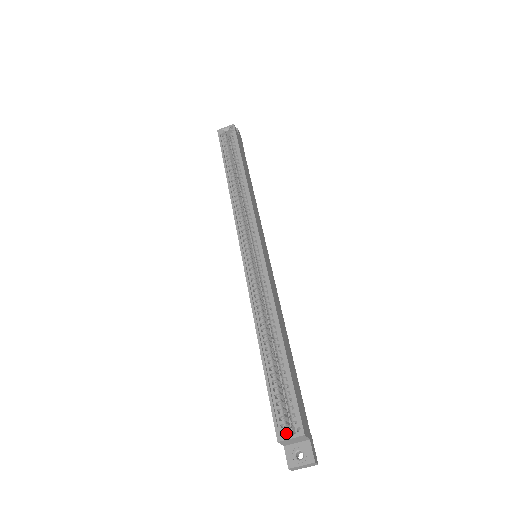
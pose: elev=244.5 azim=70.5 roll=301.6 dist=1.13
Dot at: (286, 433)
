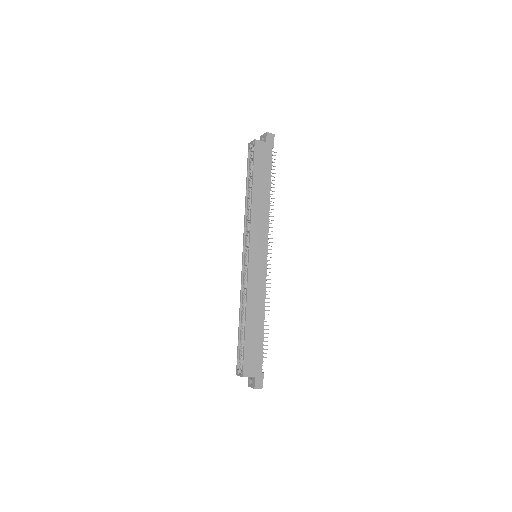
Dot at: (239, 372)
